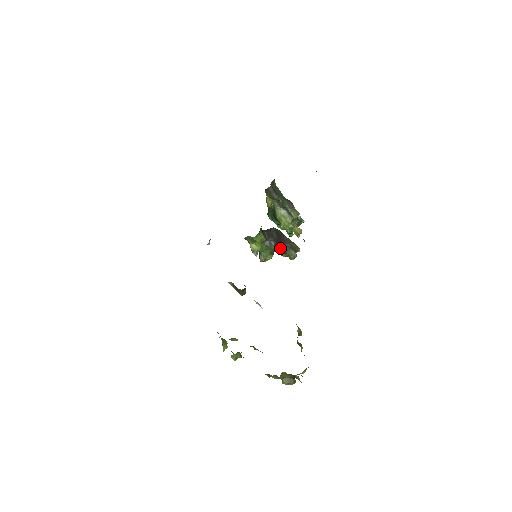
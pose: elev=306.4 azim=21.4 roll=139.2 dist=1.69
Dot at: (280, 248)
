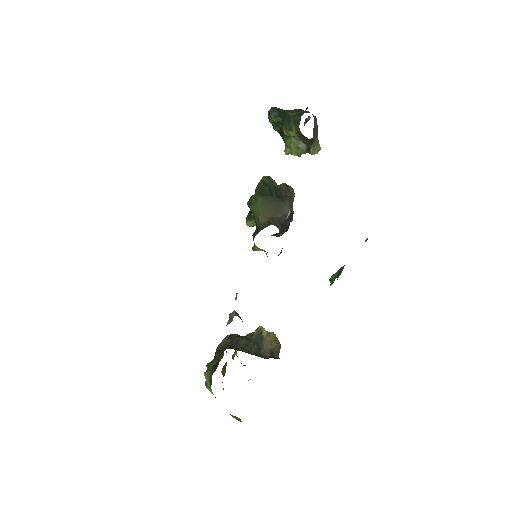
Dot at: occluded
